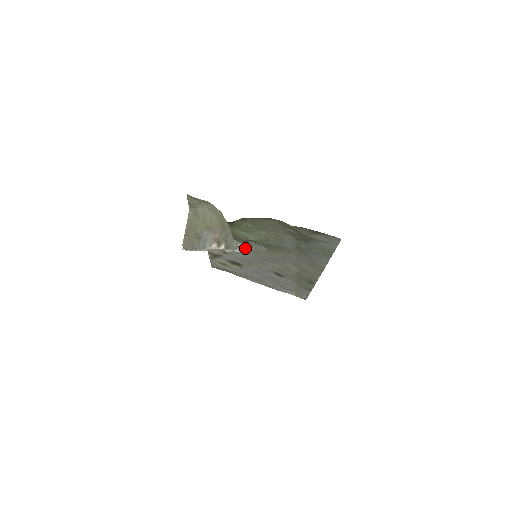
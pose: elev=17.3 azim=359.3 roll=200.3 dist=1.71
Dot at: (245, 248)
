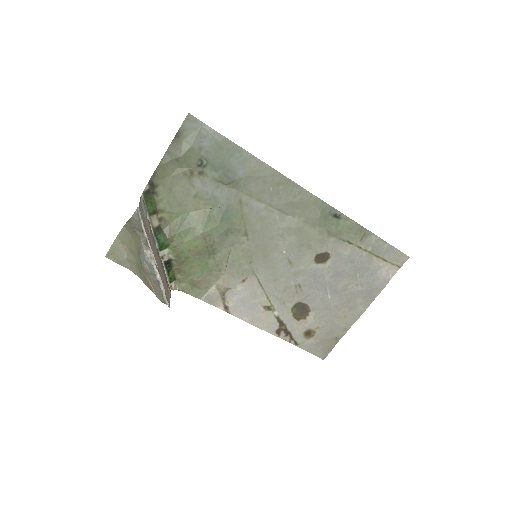
Dot at: (248, 267)
